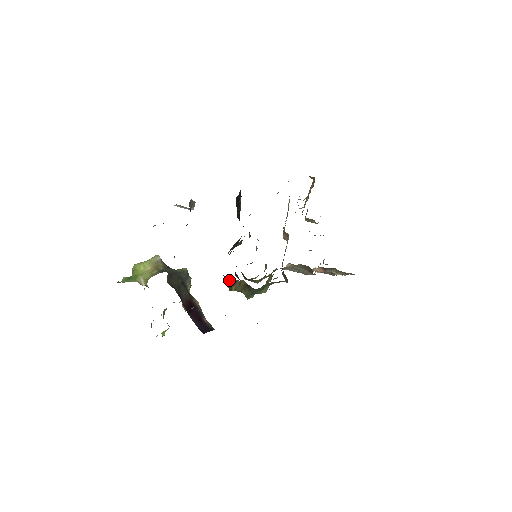
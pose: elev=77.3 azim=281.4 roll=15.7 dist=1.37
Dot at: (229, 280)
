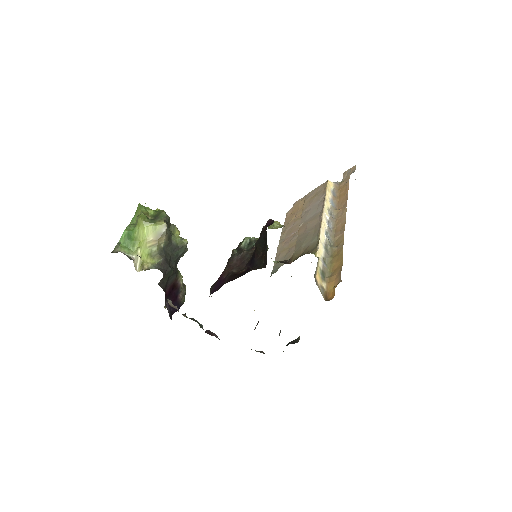
Dot at: occluded
